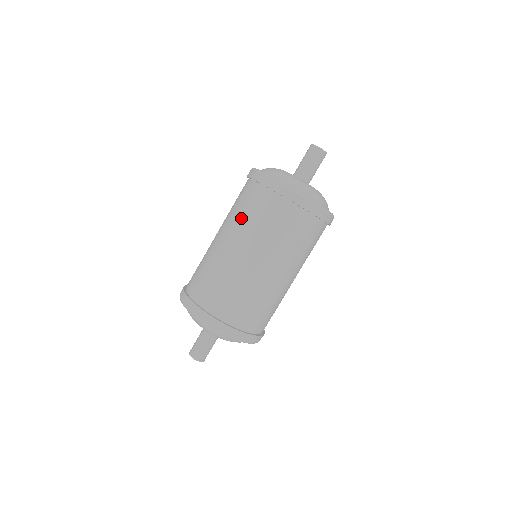
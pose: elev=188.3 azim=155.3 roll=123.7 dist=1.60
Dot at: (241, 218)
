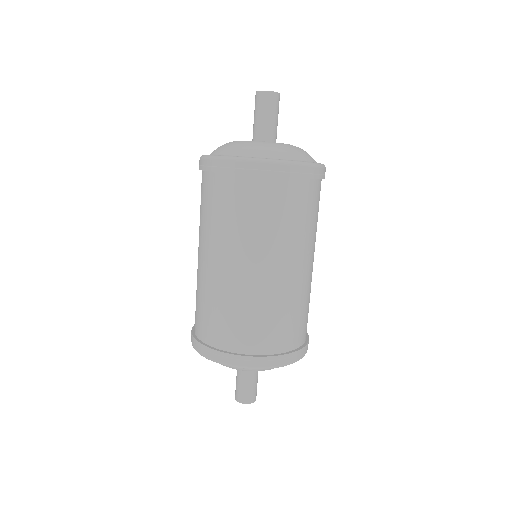
Dot at: occluded
